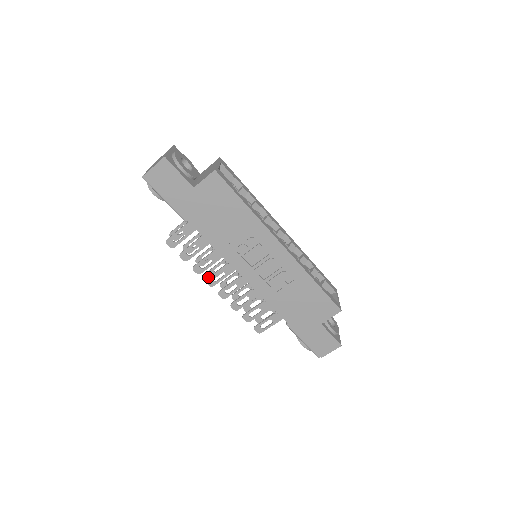
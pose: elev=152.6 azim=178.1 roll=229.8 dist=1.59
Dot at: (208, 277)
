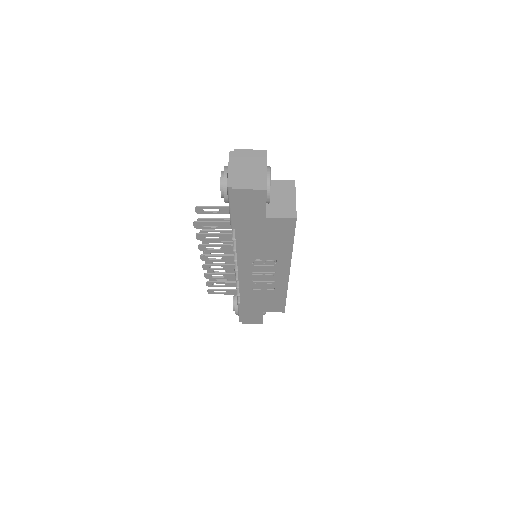
Dot at: (206, 254)
